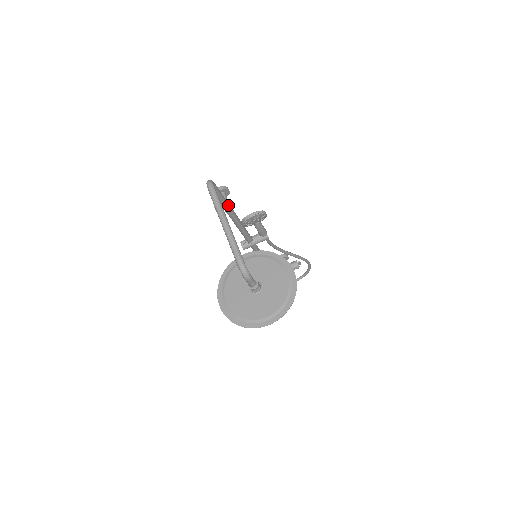
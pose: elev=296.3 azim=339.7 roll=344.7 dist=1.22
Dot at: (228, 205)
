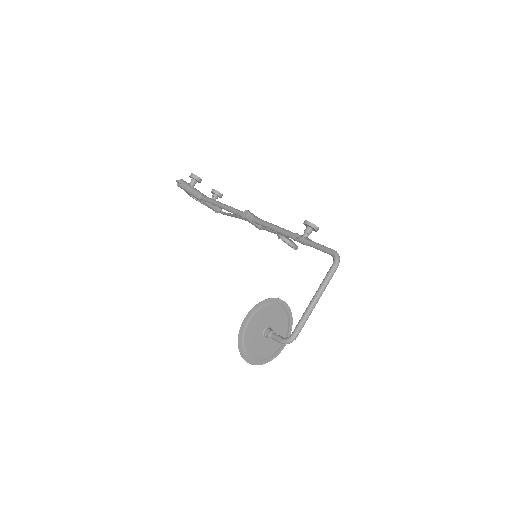
Dot at: (306, 244)
